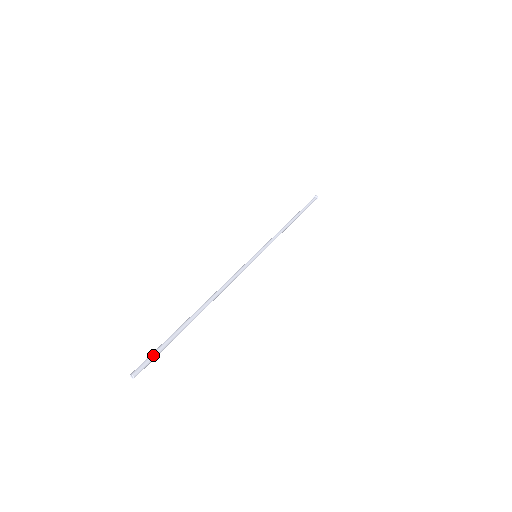
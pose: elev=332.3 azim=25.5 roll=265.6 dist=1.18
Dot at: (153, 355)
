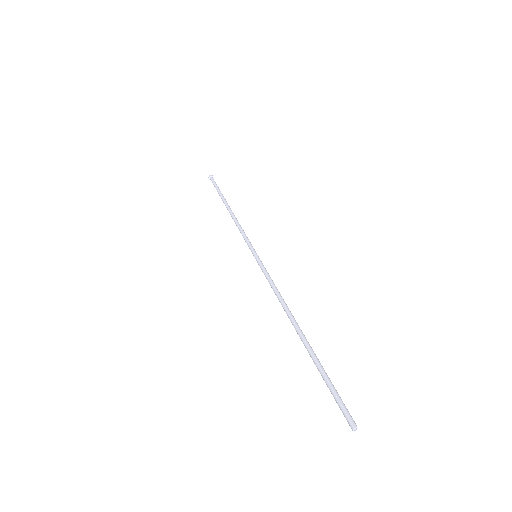
Dot at: (338, 398)
